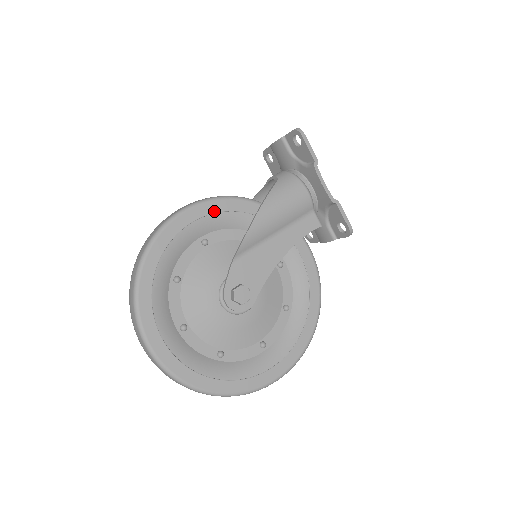
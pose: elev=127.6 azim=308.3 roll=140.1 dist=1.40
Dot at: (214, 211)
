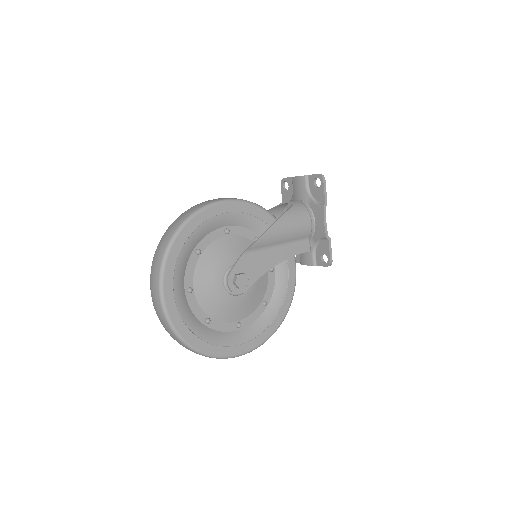
Dot at: (242, 211)
